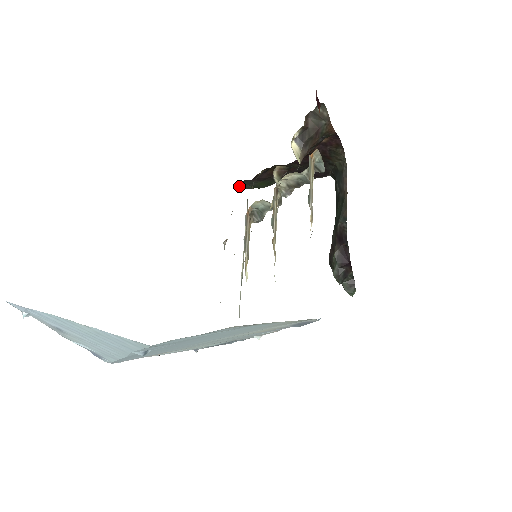
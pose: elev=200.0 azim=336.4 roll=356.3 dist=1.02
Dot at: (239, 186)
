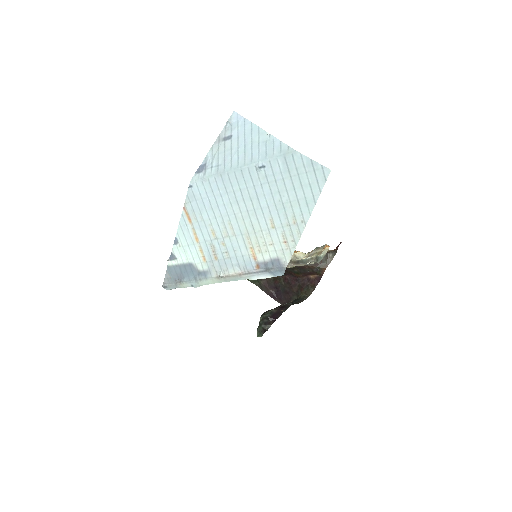
Dot at: occluded
